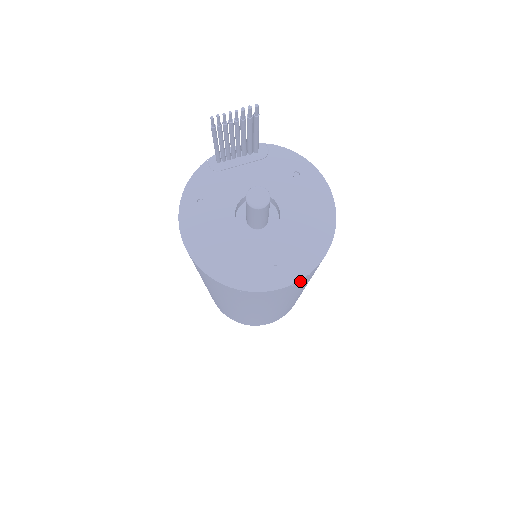
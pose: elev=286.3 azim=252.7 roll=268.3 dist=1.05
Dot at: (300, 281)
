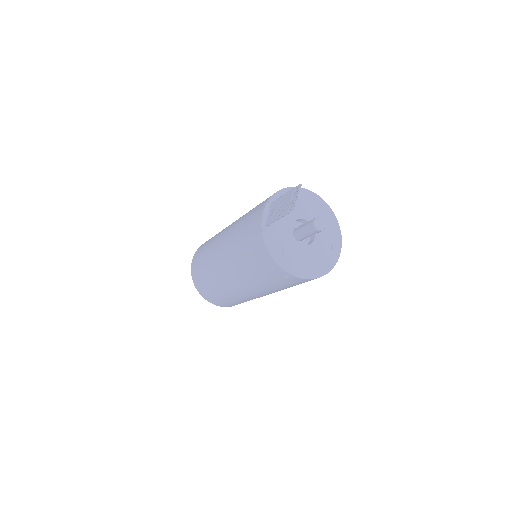
Dot at: occluded
